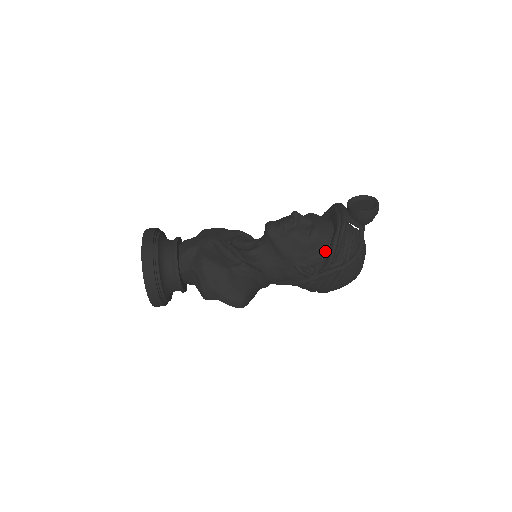
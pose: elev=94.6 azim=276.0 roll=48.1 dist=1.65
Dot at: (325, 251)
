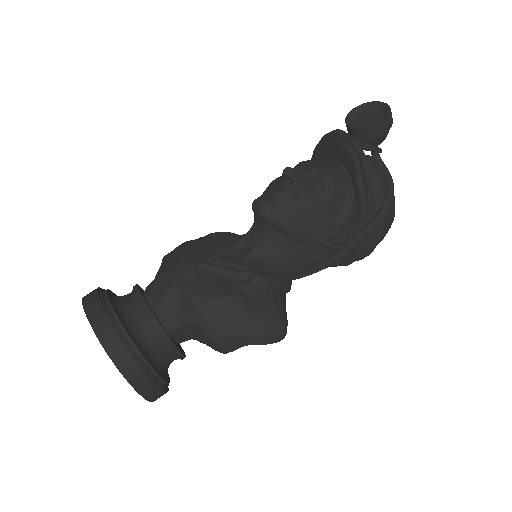
Dot at: (351, 203)
